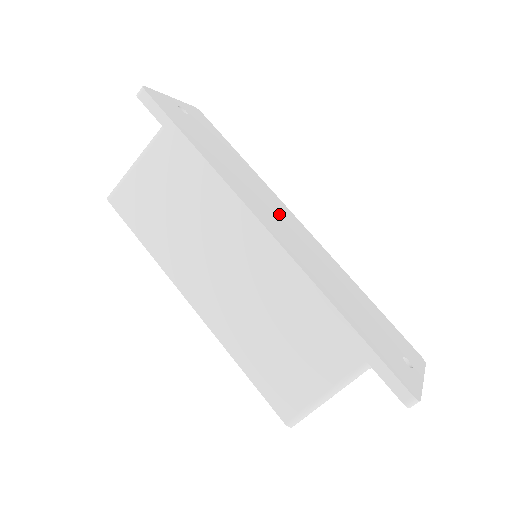
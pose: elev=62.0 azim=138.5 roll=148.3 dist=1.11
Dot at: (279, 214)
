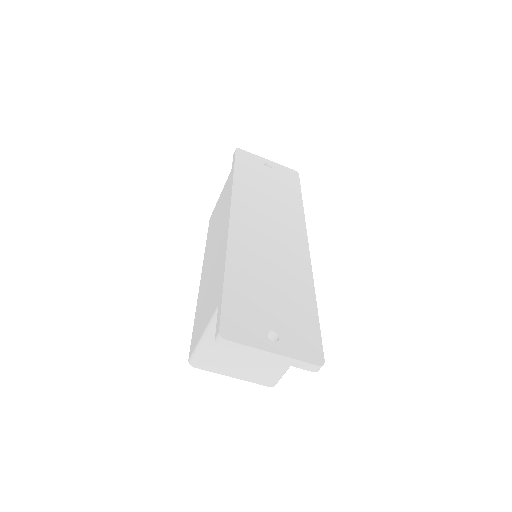
Dot at: (277, 225)
